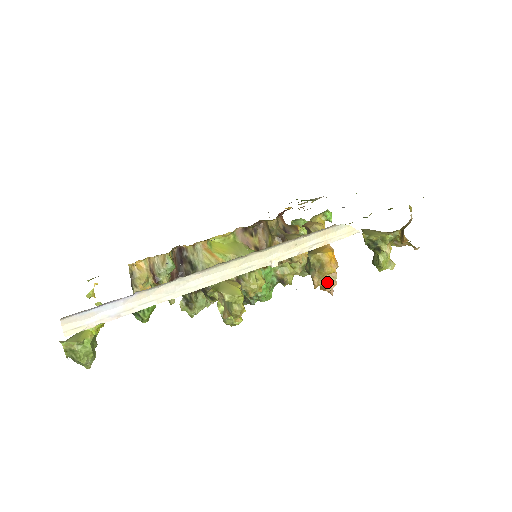
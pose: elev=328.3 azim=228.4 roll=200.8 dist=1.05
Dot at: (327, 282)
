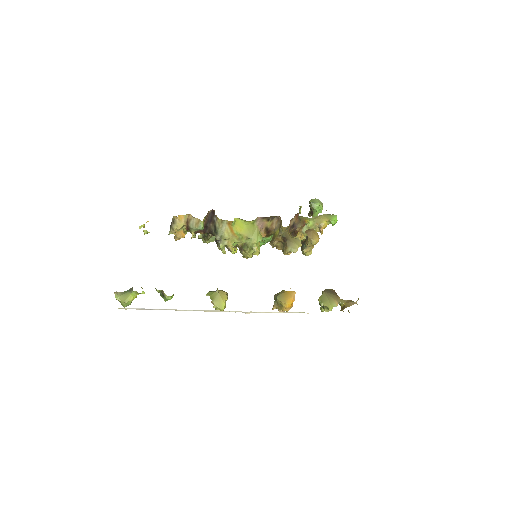
Dot at: (281, 310)
